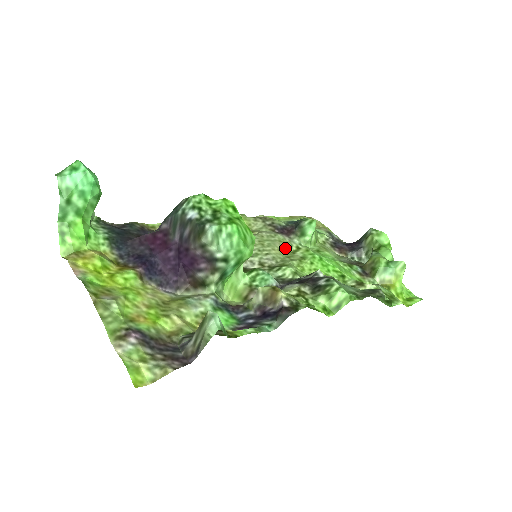
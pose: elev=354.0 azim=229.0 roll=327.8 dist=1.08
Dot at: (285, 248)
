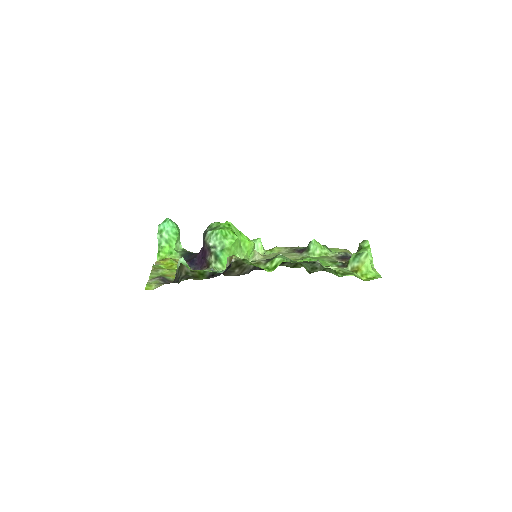
Dot at: (292, 258)
